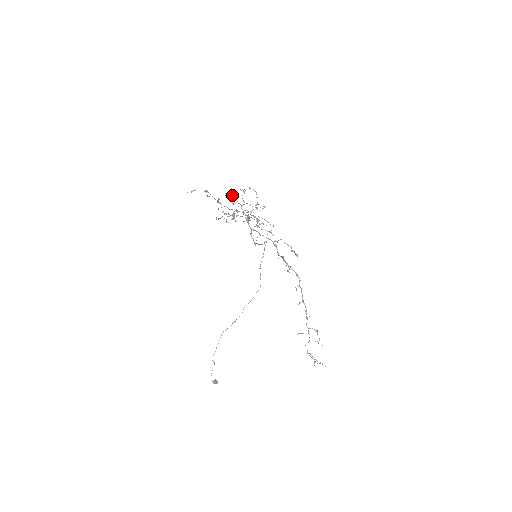
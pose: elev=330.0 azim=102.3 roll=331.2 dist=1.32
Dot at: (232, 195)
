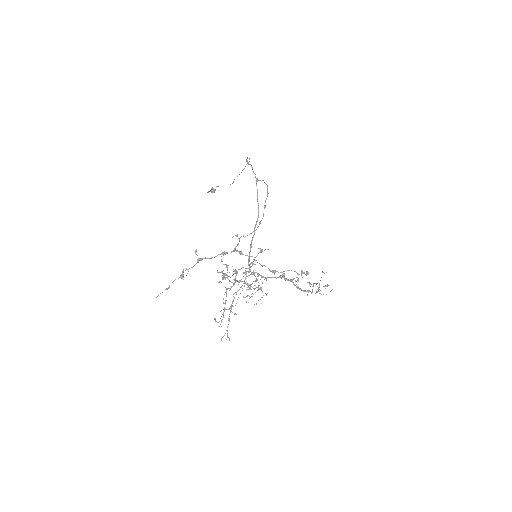
Dot at: (225, 303)
